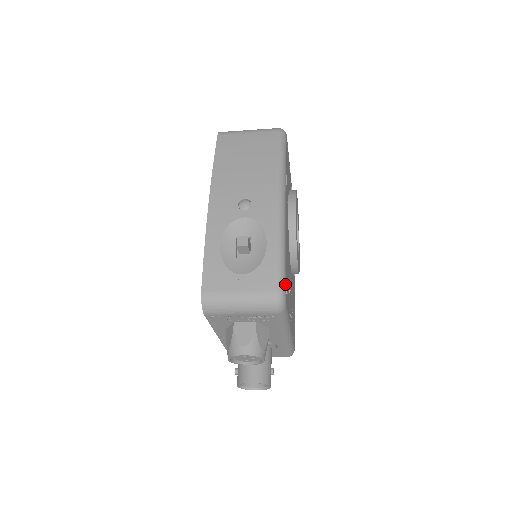
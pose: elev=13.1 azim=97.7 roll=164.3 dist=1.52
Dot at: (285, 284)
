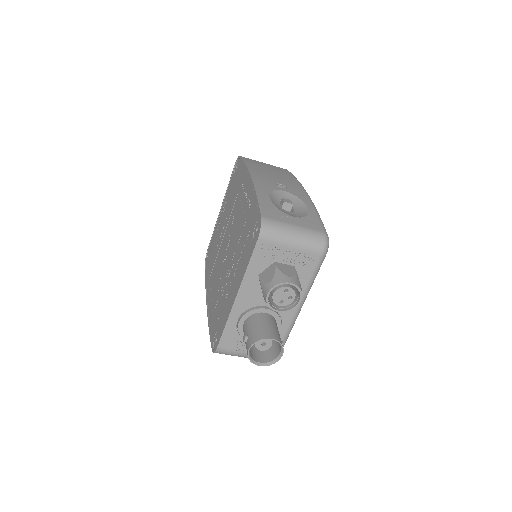
Dot at: occluded
